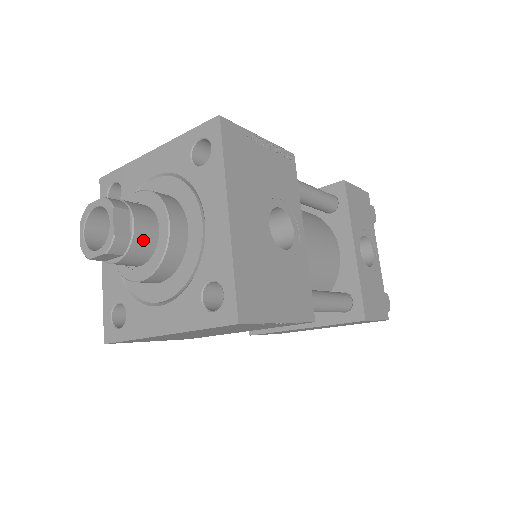
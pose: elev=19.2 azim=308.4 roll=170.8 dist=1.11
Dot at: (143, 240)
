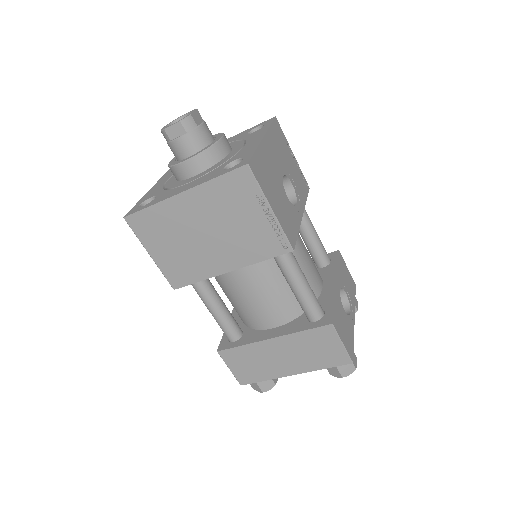
Dot at: (203, 134)
